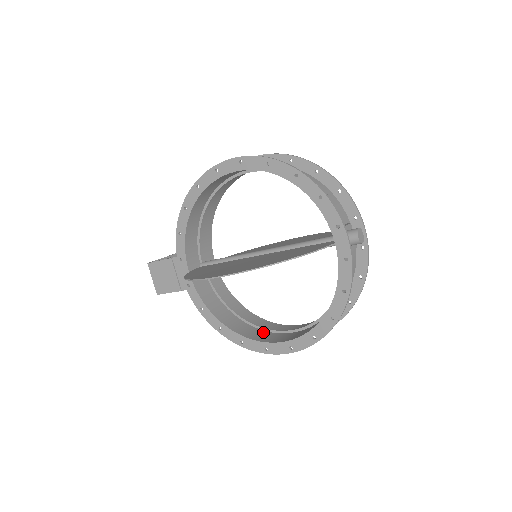
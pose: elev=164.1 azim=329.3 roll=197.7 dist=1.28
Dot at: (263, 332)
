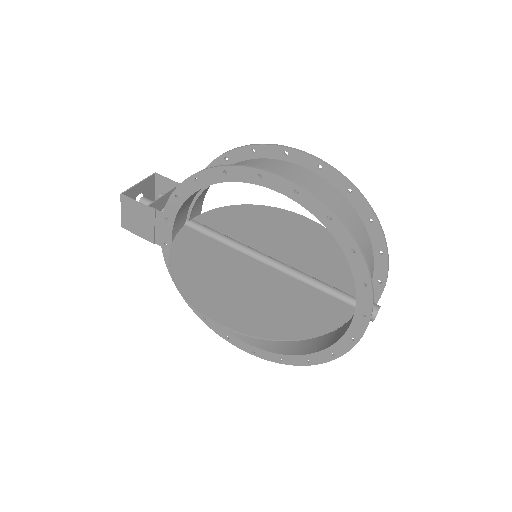
Dot at: occluded
